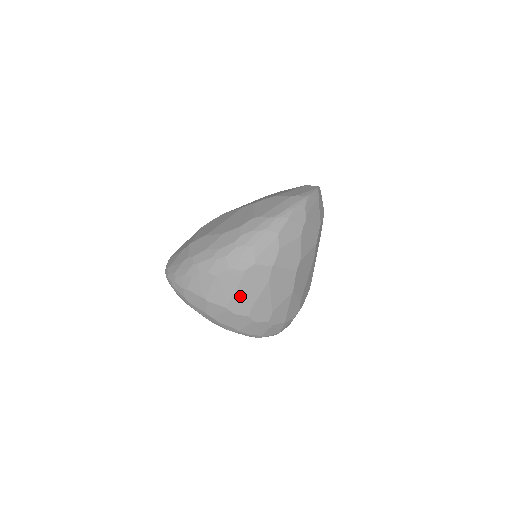
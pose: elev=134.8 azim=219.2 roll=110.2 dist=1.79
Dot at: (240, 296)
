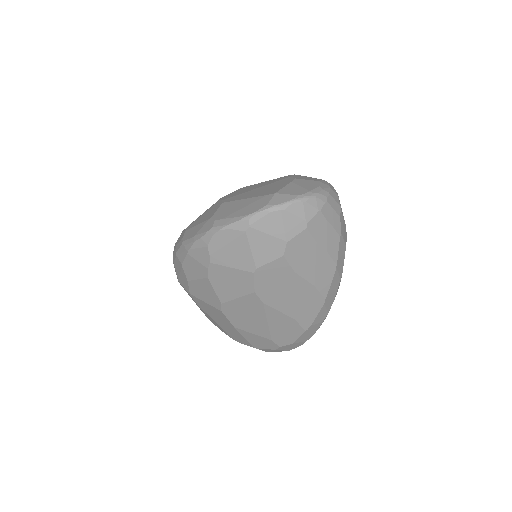
Dot at: occluded
